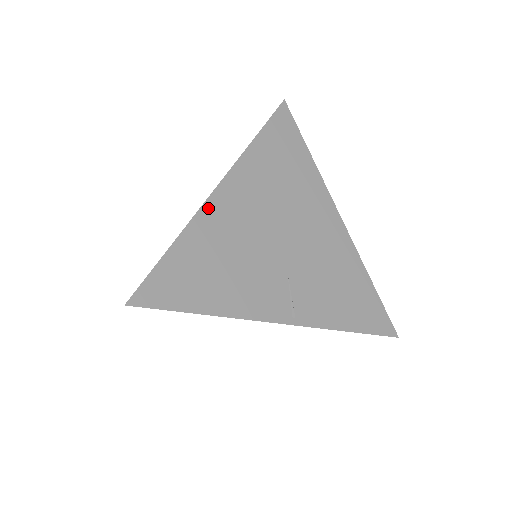
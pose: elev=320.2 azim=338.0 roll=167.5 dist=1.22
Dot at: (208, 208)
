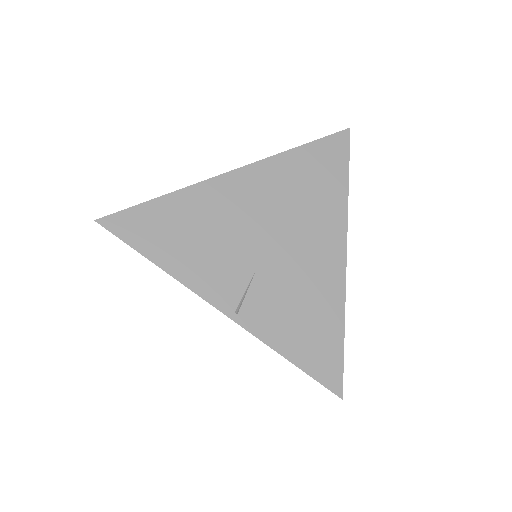
Dot at: (213, 183)
